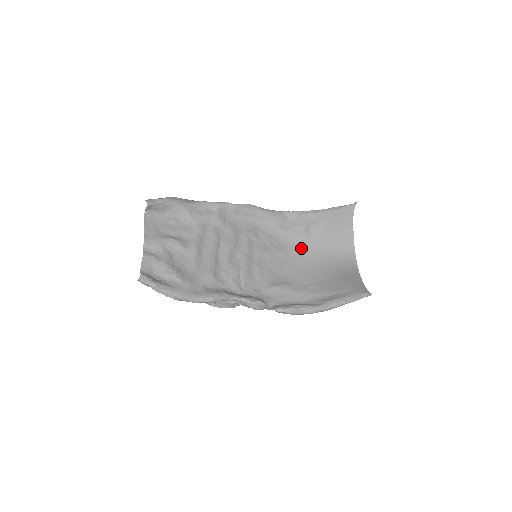
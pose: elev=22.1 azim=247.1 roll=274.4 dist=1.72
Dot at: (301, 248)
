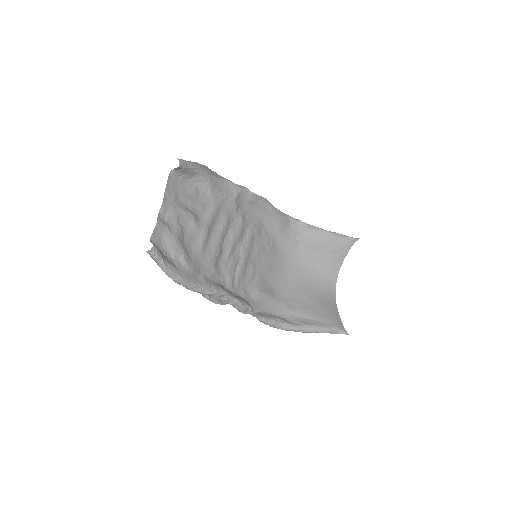
Dot at: (291, 258)
